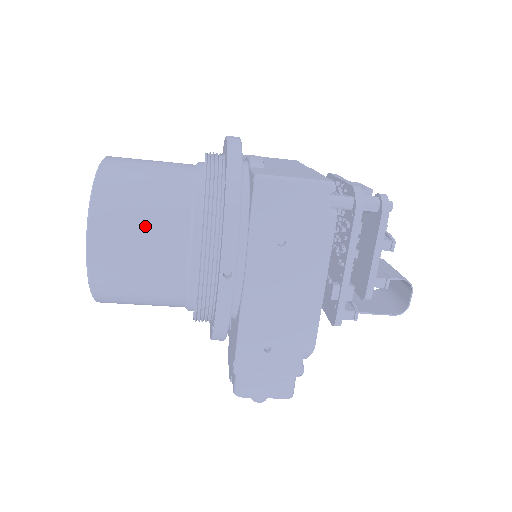
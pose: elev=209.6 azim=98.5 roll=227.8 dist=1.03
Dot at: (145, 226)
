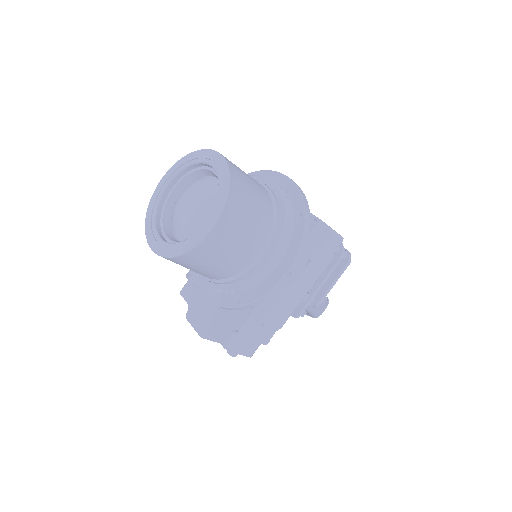
Dot at: (250, 223)
